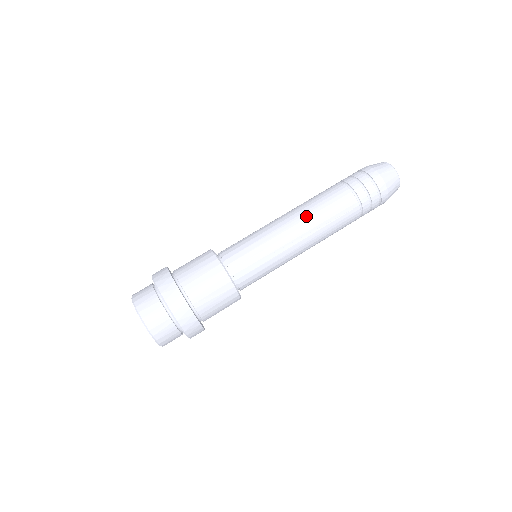
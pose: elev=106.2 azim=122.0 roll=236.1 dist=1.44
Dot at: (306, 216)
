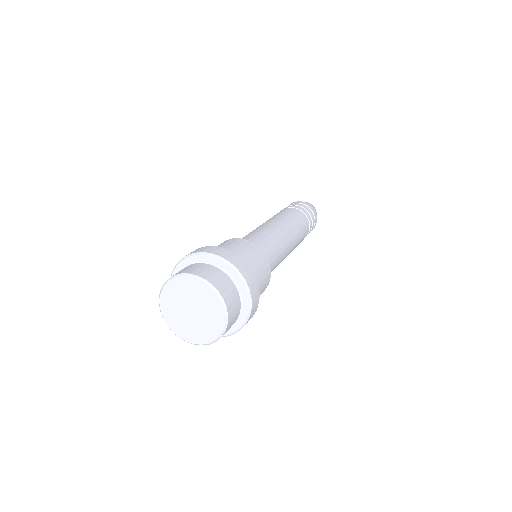
Dot at: occluded
